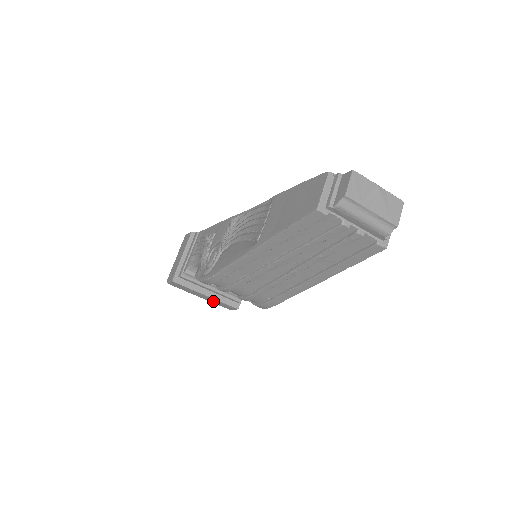
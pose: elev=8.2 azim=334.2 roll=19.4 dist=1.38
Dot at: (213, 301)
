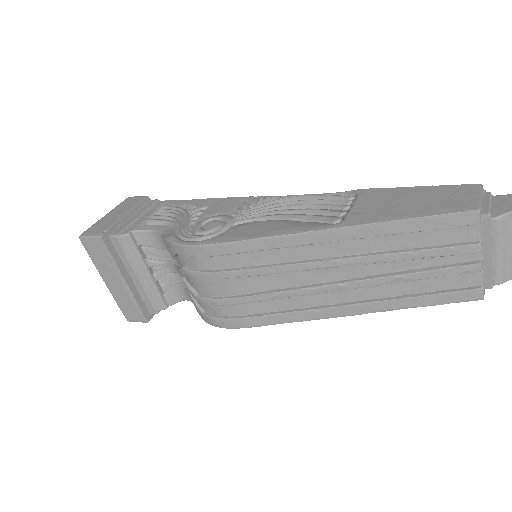
Dot at: (121, 296)
